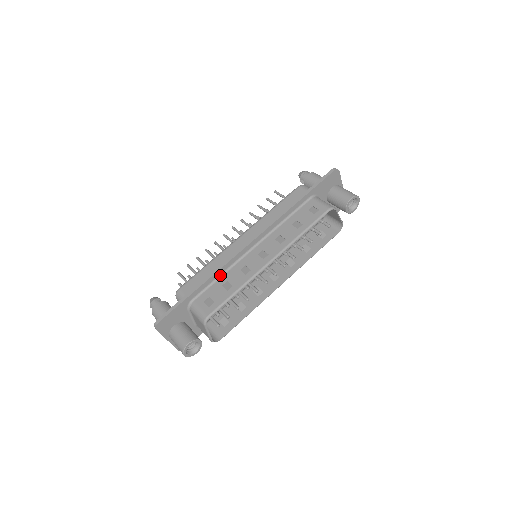
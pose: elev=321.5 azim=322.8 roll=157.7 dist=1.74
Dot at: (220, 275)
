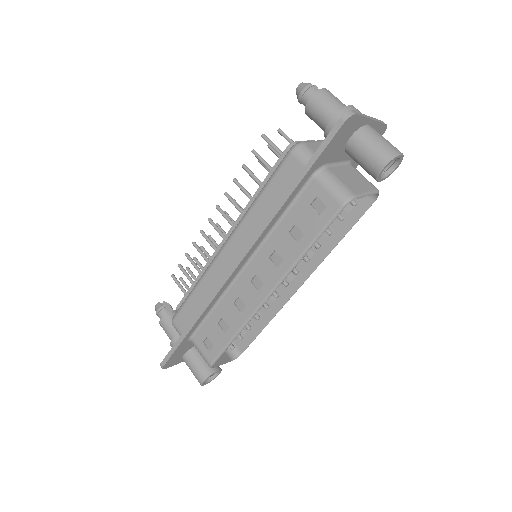
Dot at: (212, 308)
